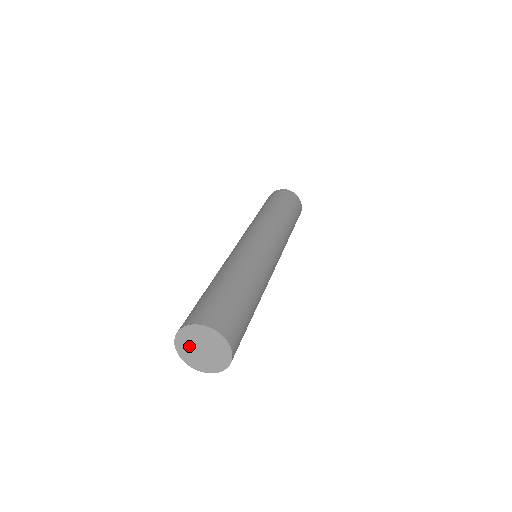
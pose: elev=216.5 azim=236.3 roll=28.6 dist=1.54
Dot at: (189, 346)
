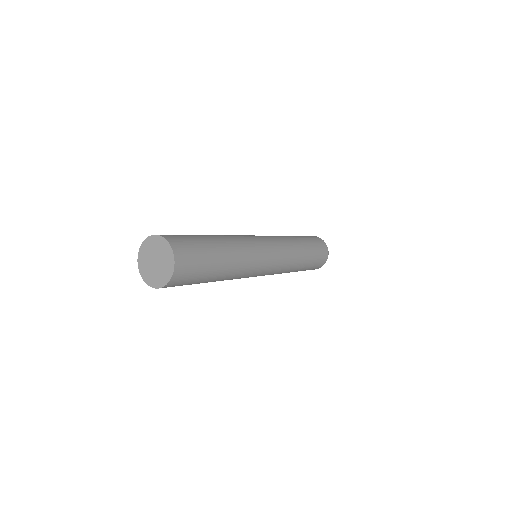
Dot at: (147, 258)
